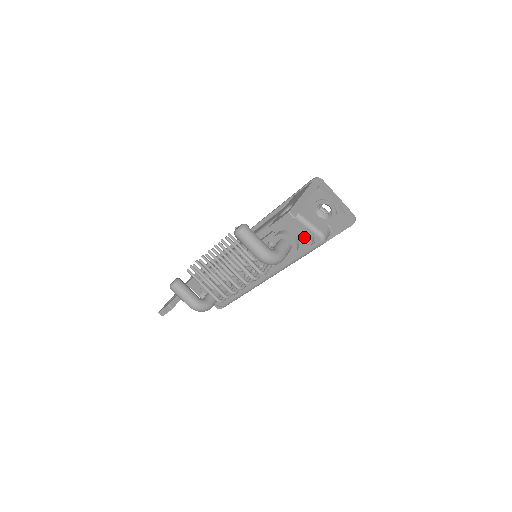
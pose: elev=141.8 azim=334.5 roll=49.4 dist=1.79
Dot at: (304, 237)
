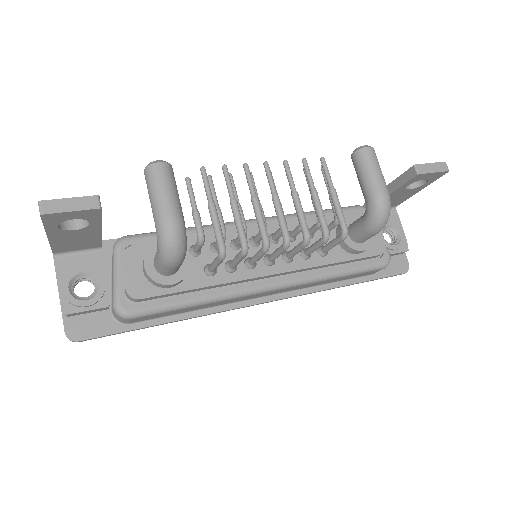
Dot at: (377, 241)
